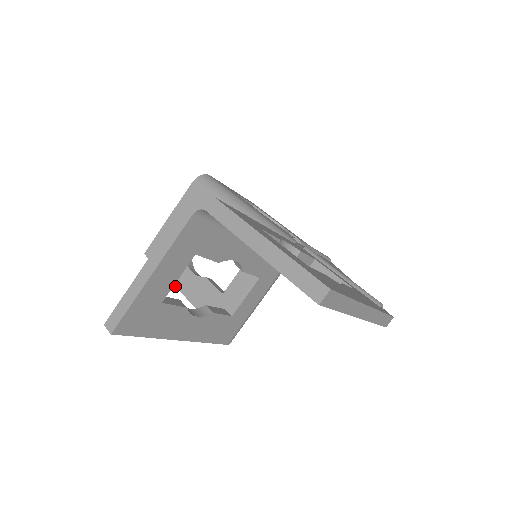
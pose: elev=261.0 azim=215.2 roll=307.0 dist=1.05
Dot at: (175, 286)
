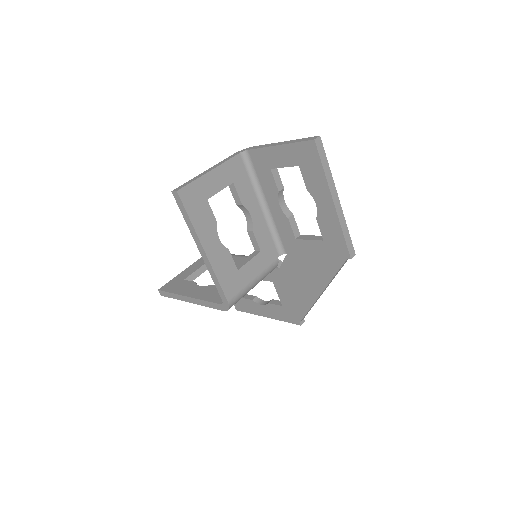
Dot at: (183, 295)
